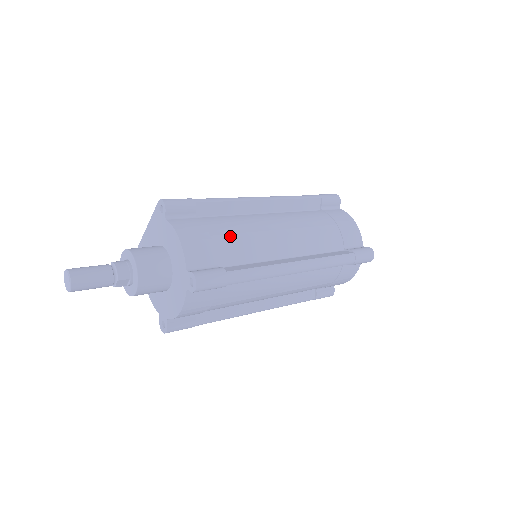
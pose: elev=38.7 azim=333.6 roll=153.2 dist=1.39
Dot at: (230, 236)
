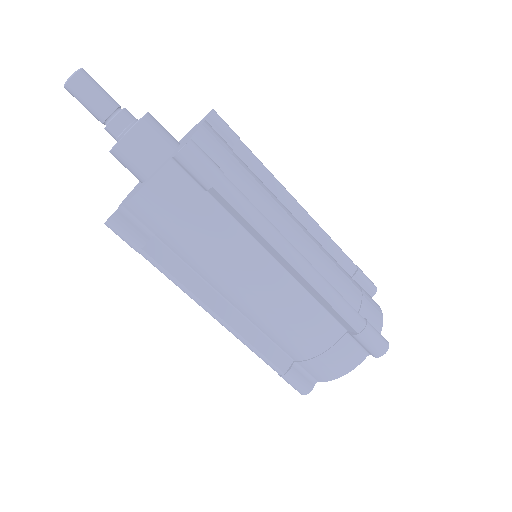
Dot at: (250, 176)
